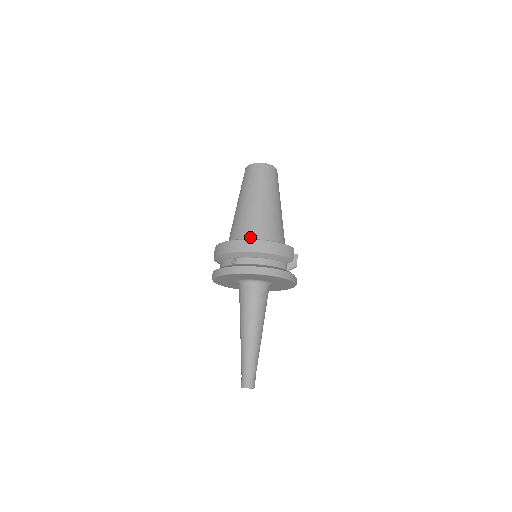
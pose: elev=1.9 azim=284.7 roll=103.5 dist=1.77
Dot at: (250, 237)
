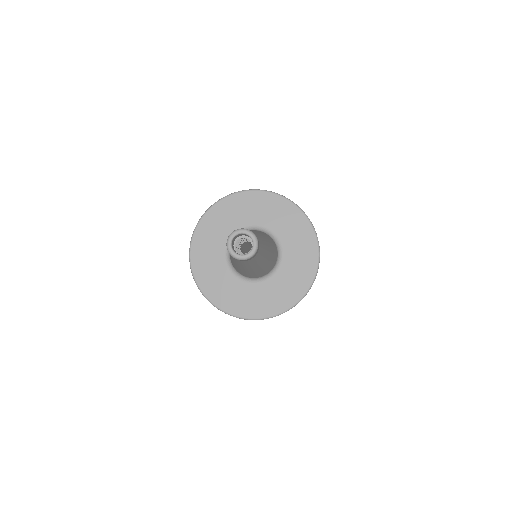
Dot at: occluded
